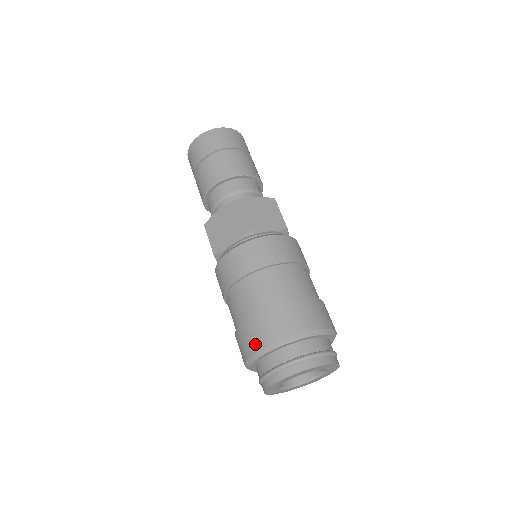
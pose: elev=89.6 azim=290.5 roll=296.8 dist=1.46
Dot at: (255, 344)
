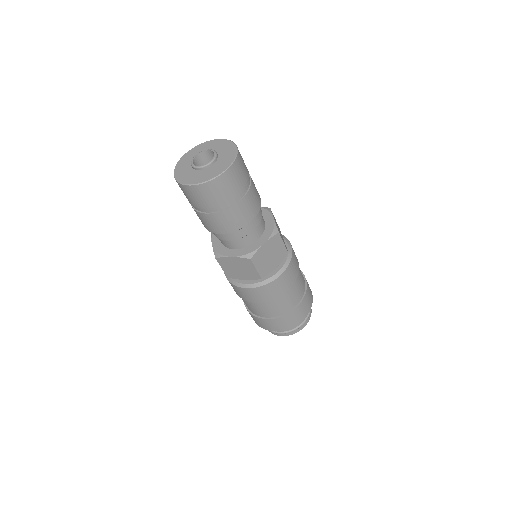
Dot at: (267, 328)
